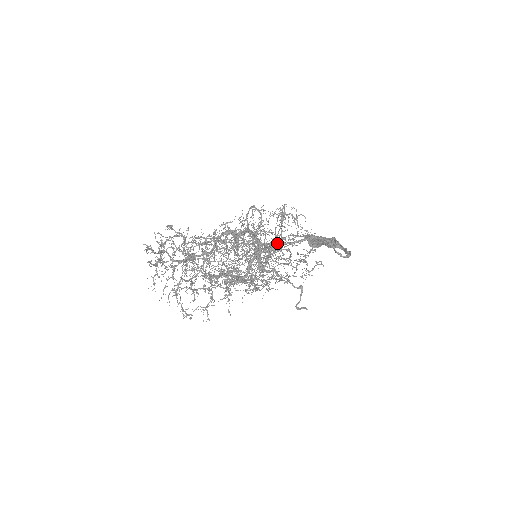
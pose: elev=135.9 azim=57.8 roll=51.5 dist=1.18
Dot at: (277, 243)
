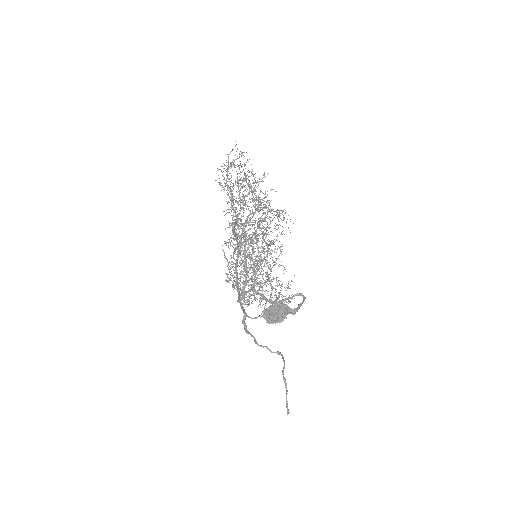
Dot at: (254, 288)
